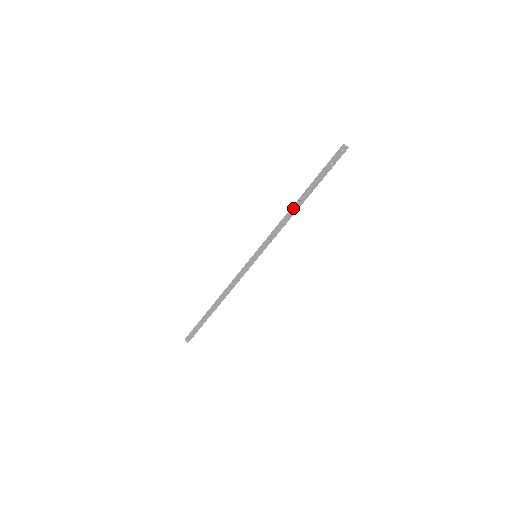
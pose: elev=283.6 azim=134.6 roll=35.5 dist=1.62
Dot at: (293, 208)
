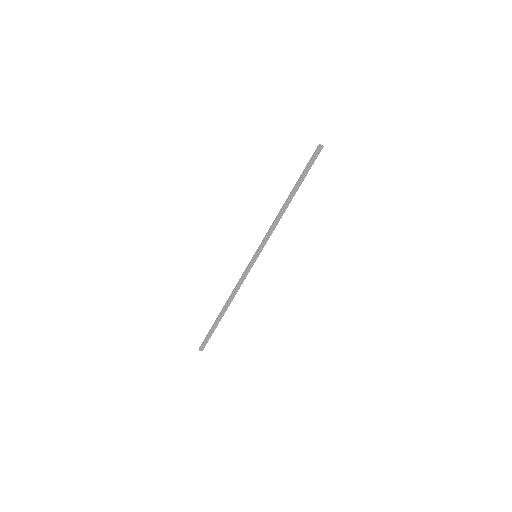
Dot at: (283, 206)
